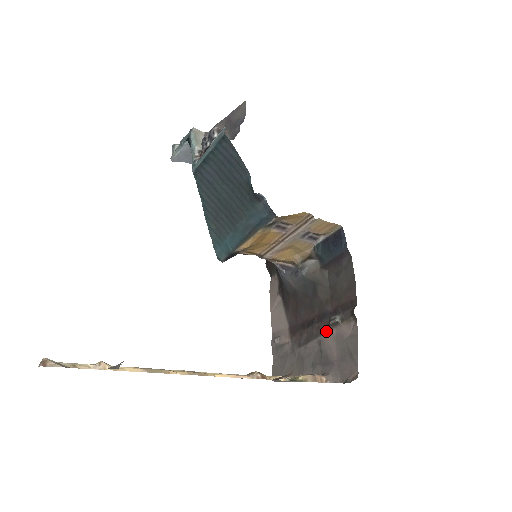
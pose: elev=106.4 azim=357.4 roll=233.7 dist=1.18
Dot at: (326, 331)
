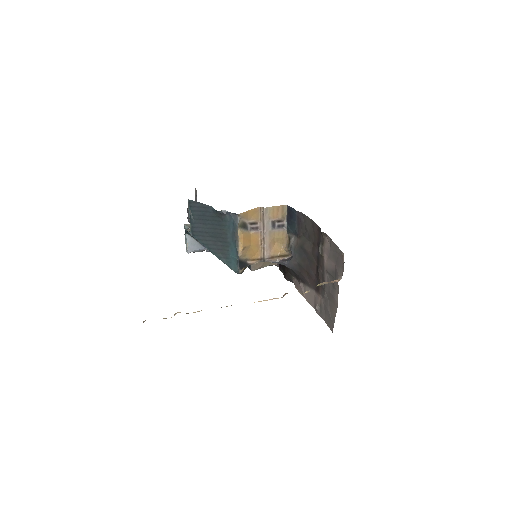
Dot at: (323, 261)
